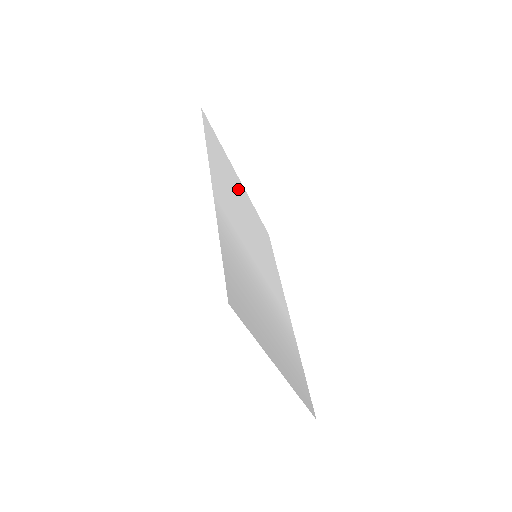
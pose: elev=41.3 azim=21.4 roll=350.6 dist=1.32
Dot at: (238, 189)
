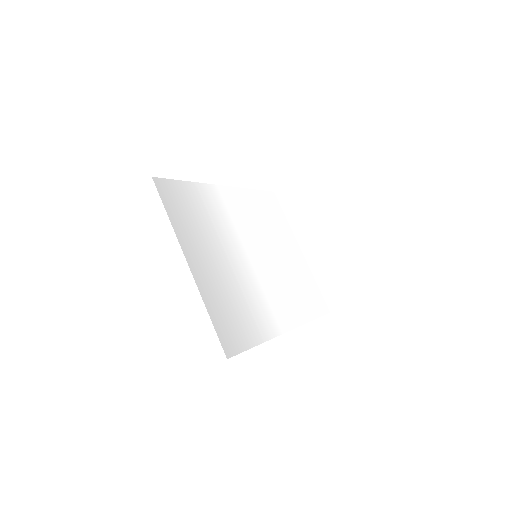
Dot at: (285, 242)
